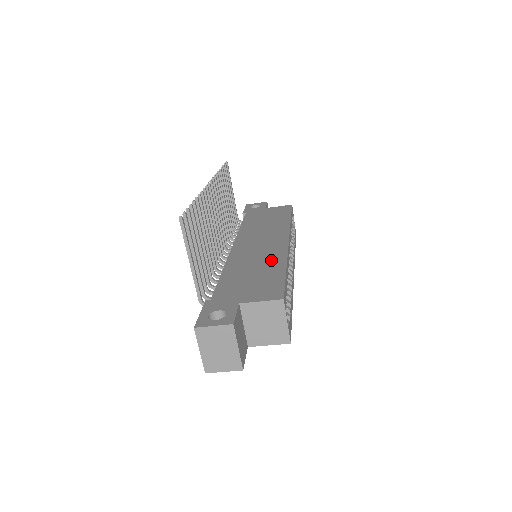
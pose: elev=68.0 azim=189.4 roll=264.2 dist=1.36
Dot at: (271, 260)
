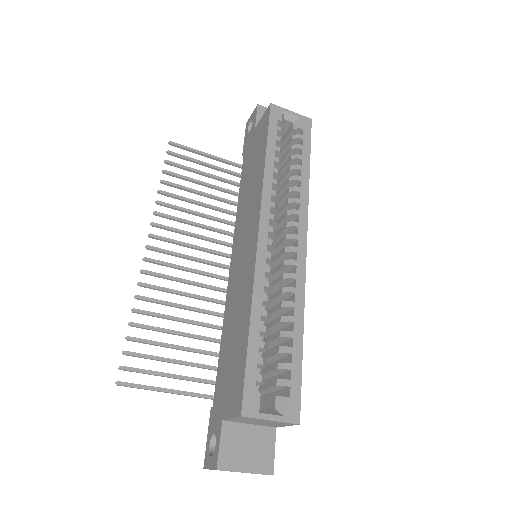
Dot at: (244, 302)
